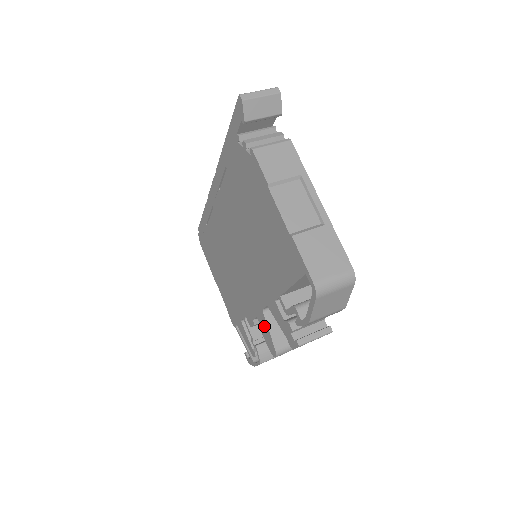
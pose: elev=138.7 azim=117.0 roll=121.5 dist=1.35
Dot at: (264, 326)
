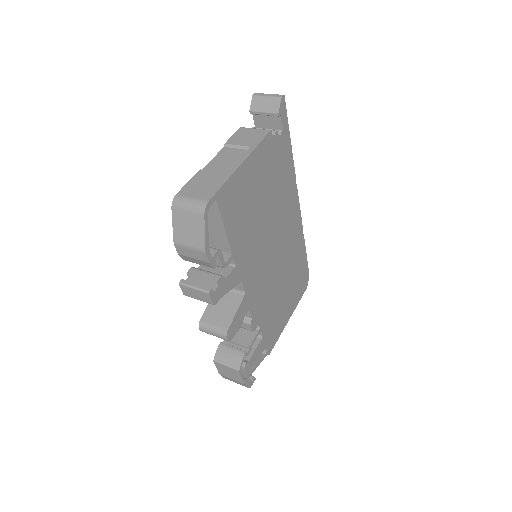
Dot at: occluded
